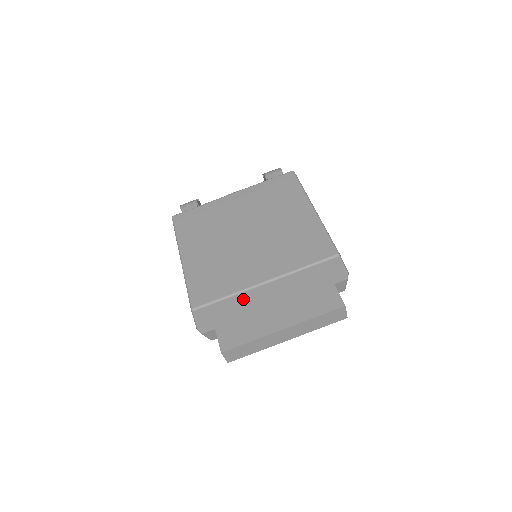
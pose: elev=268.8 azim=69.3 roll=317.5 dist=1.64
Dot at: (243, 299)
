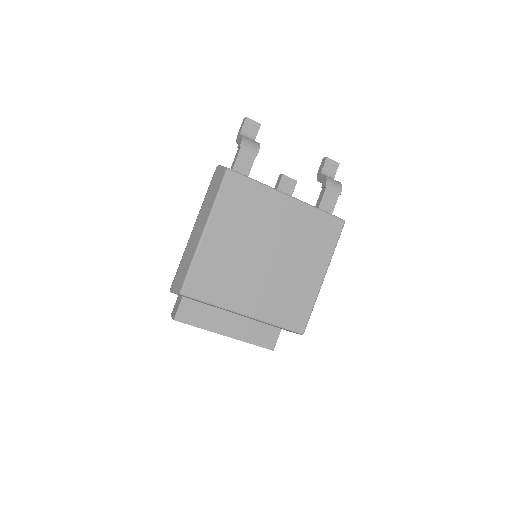
Dot at: occluded
